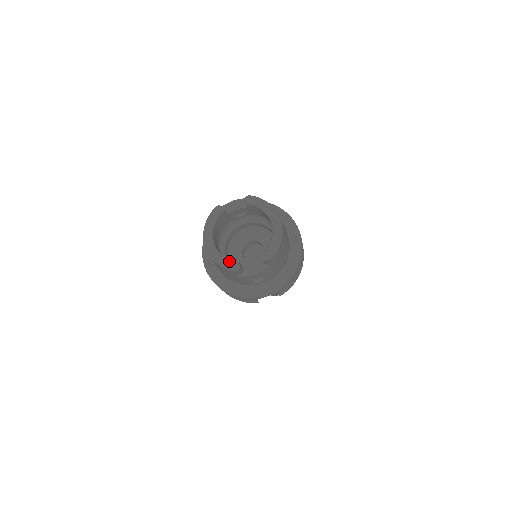
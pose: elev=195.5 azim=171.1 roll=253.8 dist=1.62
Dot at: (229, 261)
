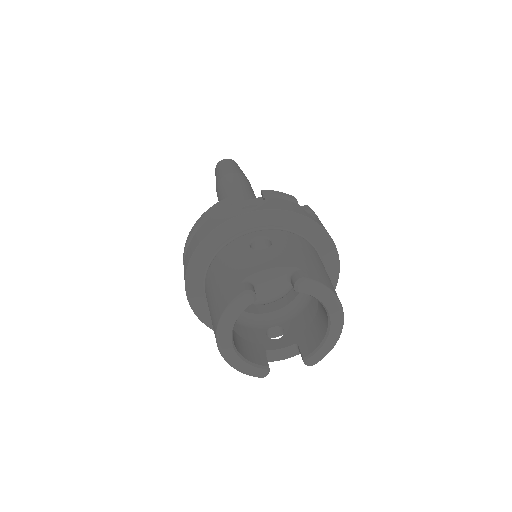
Dot at: (255, 368)
